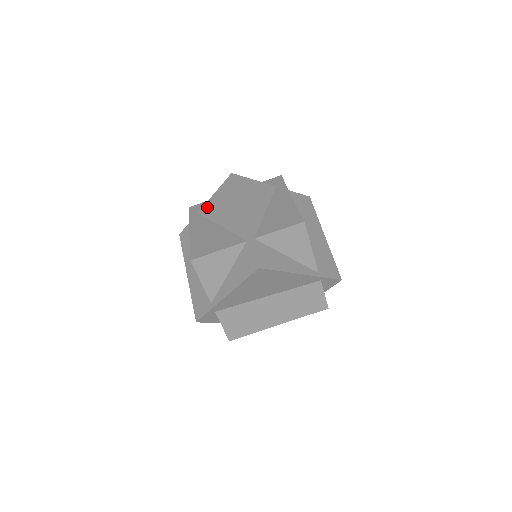
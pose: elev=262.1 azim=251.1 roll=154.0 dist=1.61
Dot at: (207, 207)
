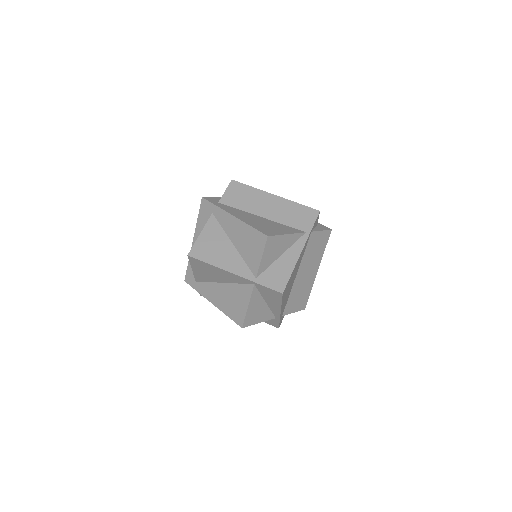
Dot at: (198, 277)
